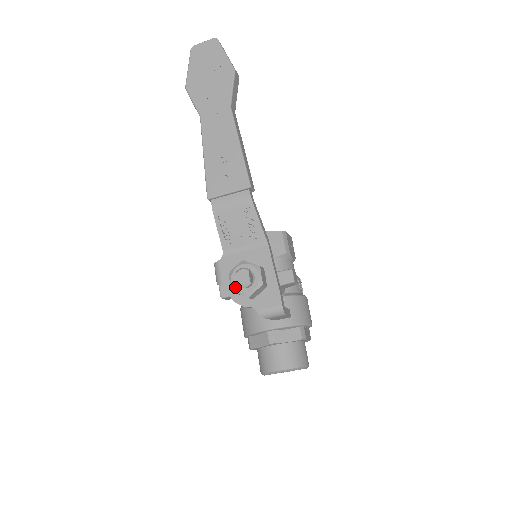
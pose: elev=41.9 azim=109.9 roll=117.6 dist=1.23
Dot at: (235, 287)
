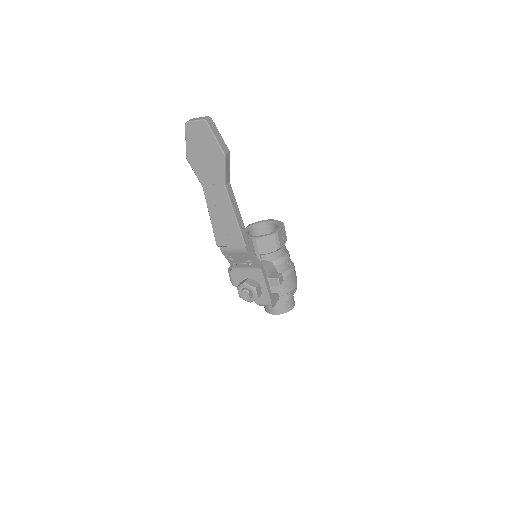
Dot at: (241, 296)
